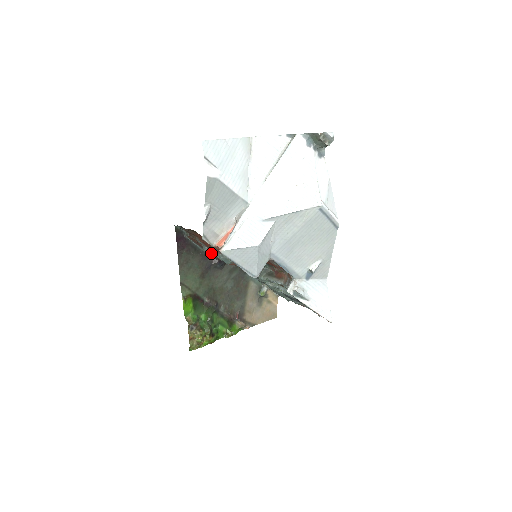
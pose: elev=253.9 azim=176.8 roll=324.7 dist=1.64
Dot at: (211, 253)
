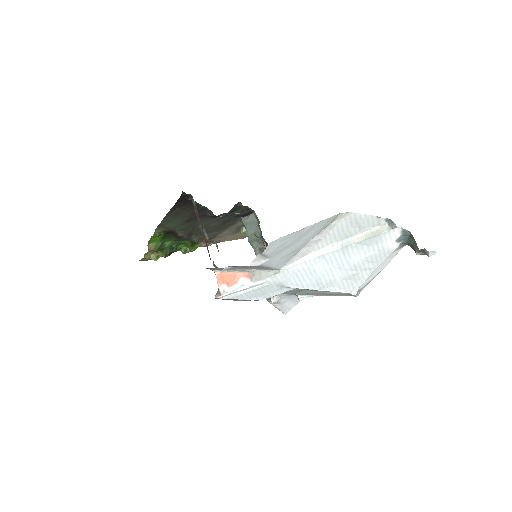
Dot at: occluded
